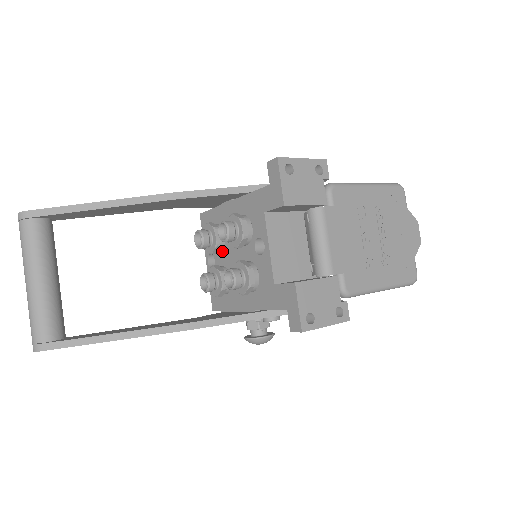
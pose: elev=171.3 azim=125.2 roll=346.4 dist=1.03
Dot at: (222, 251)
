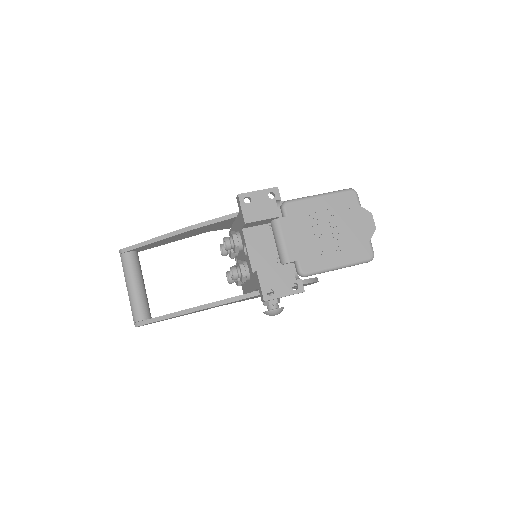
Dot at: (238, 256)
